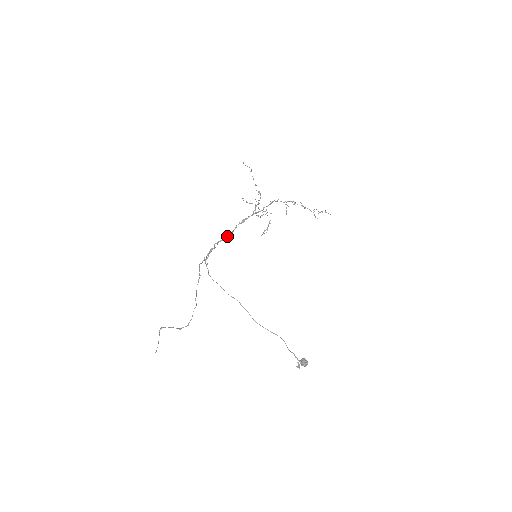
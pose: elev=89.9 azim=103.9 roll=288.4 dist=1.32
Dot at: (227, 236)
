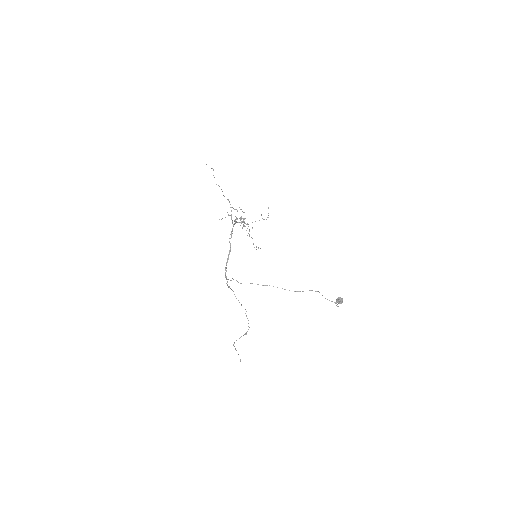
Dot at: (228, 256)
